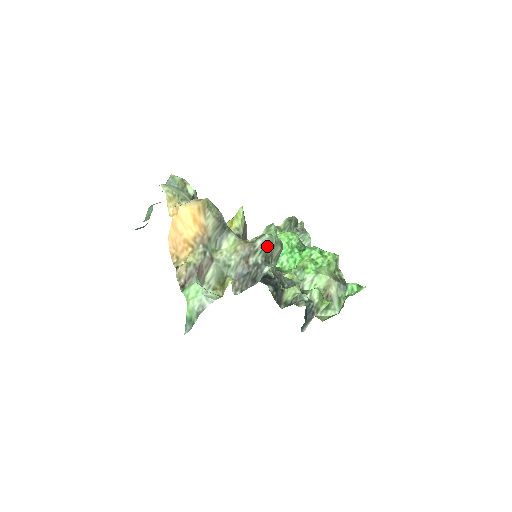
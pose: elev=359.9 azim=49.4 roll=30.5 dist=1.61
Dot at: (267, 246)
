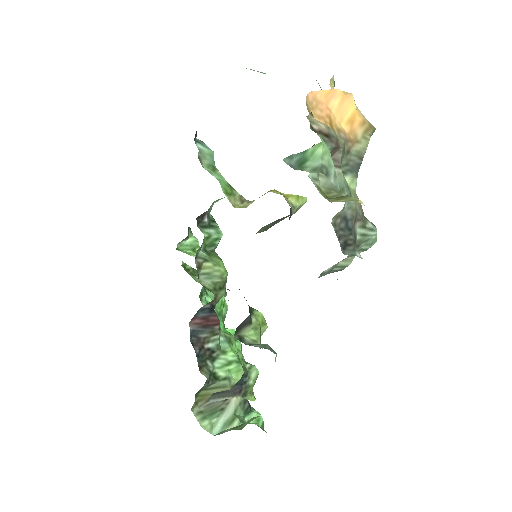
Dot at: (368, 239)
